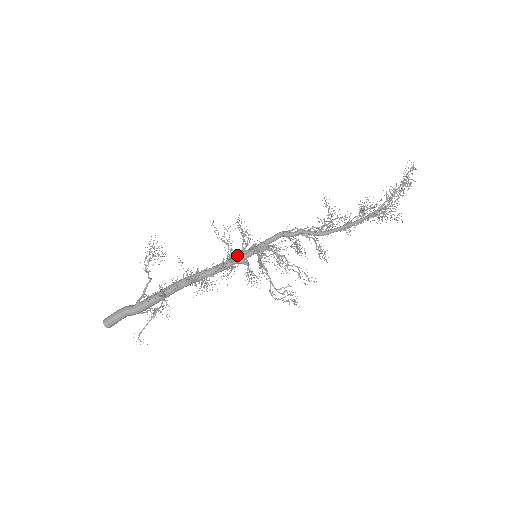
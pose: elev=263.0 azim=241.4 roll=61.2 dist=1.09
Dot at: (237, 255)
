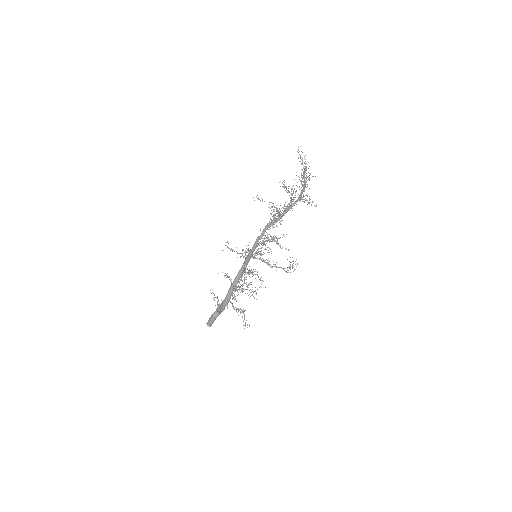
Dot at: (246, 263)
